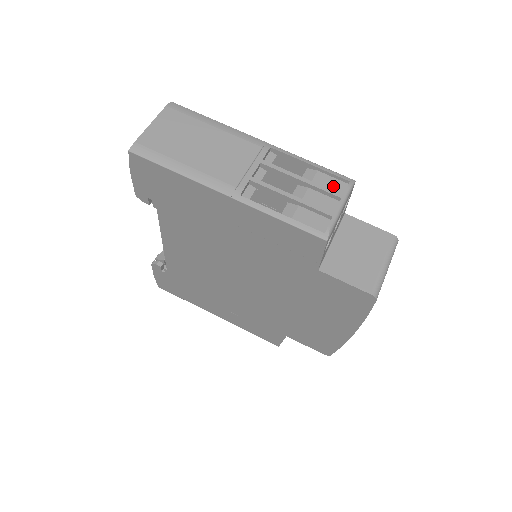
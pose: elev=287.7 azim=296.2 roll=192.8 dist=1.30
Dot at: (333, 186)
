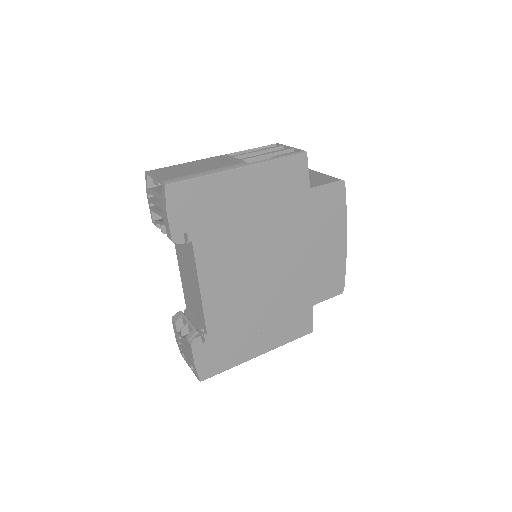
Dot at: occluded
